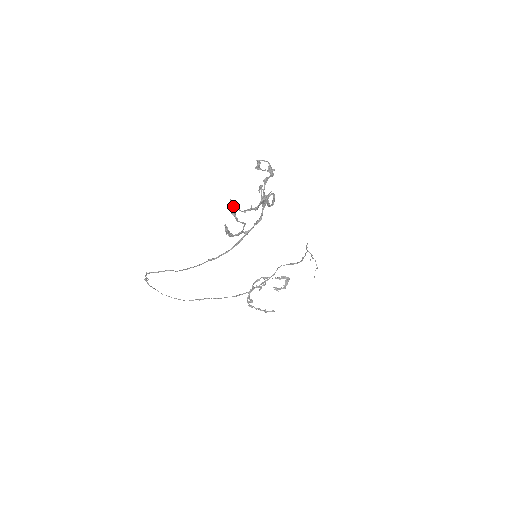
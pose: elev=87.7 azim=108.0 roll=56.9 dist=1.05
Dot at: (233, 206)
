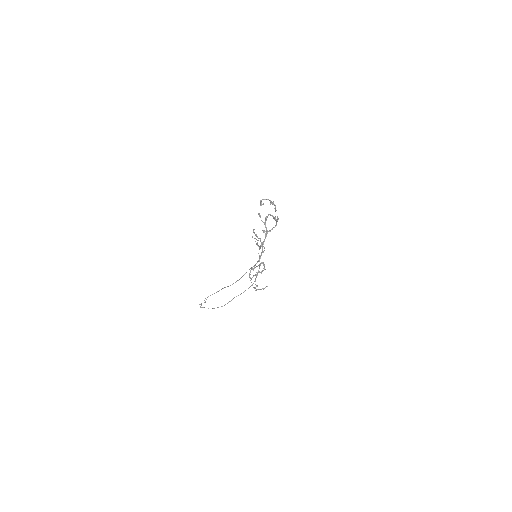
Dot at: (264, 231)
